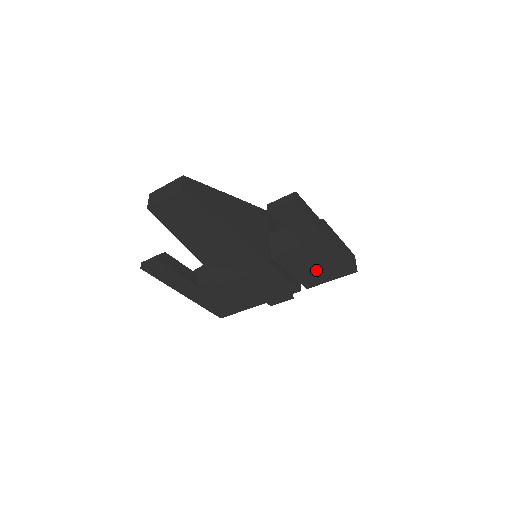
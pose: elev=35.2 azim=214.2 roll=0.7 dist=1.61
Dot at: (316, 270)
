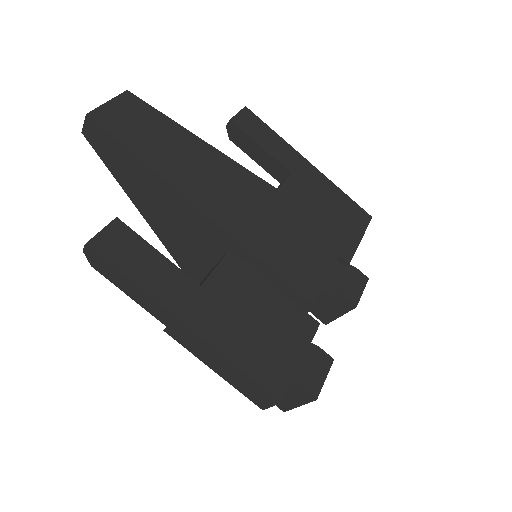
Dot at: (333, 219)
